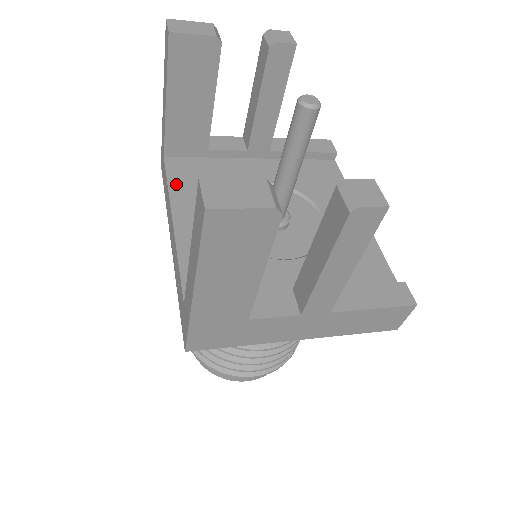
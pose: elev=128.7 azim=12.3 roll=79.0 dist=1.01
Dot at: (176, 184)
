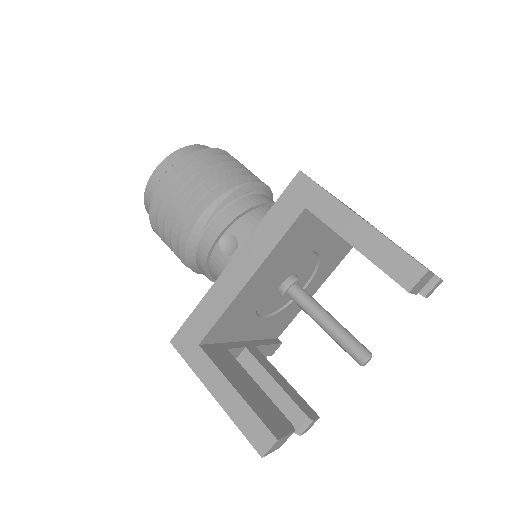
Dot at: (283, 243)
